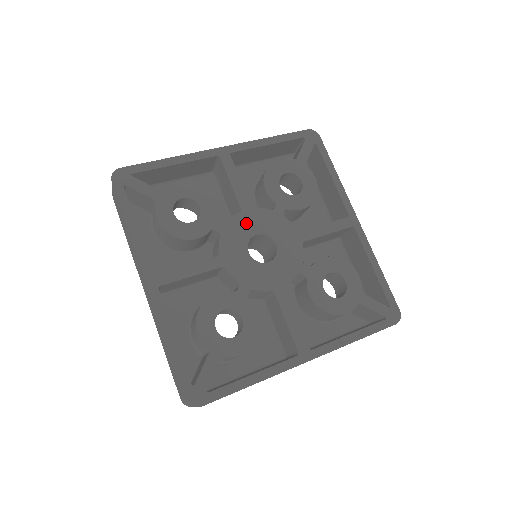
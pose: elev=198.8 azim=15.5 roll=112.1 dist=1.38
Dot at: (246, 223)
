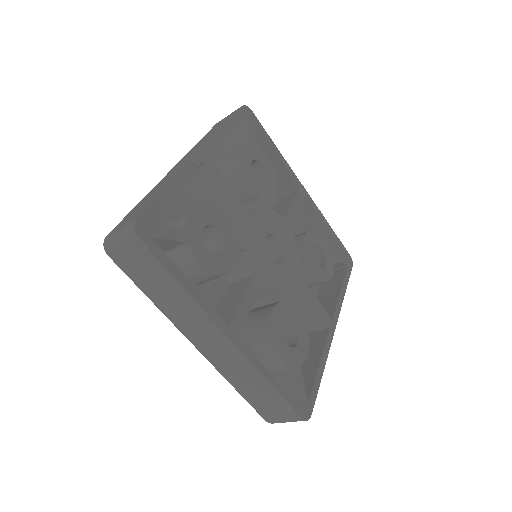
Dot at: (280, 227)
